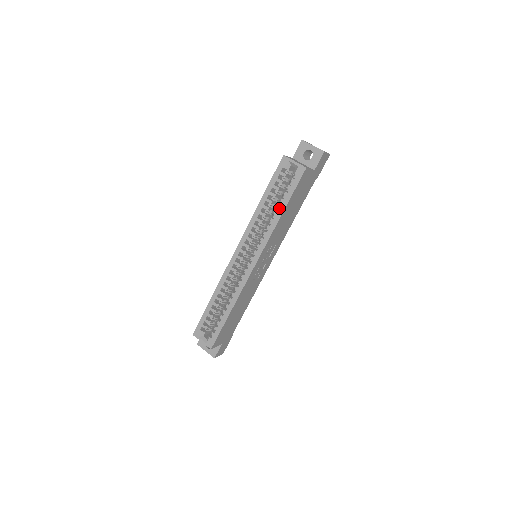
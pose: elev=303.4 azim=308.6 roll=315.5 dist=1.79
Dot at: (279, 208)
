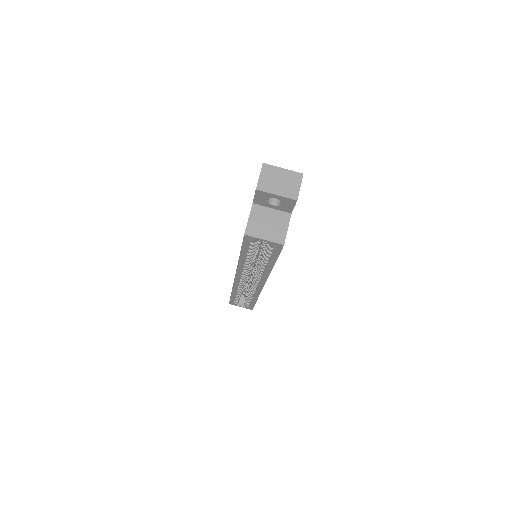
Dot at: (267, 264)
